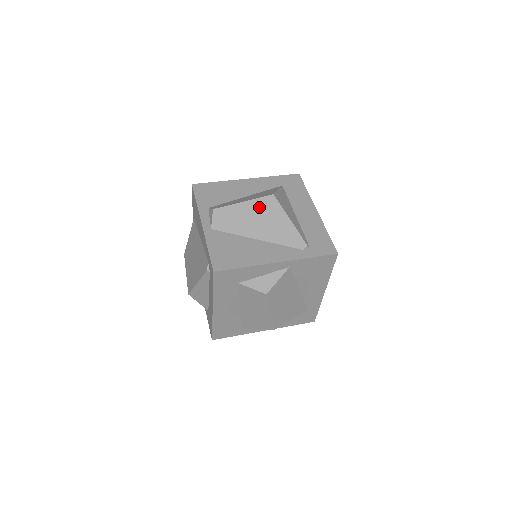
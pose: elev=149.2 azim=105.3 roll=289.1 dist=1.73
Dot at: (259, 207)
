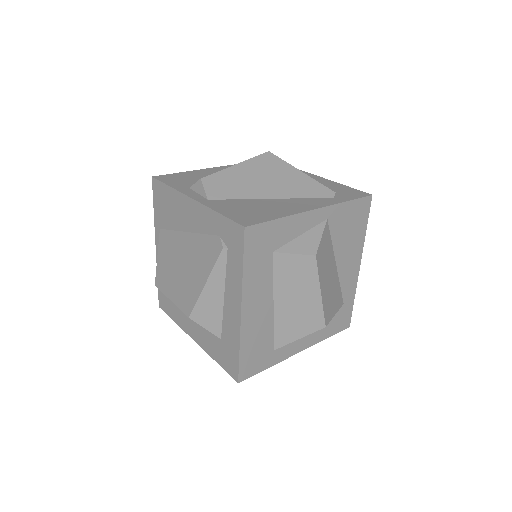
Dot at: (258, 166)
